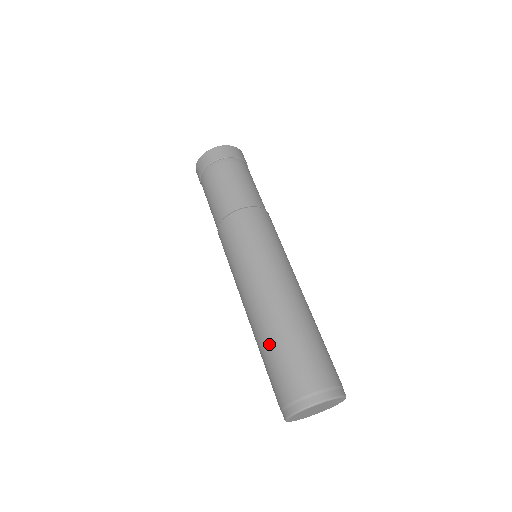
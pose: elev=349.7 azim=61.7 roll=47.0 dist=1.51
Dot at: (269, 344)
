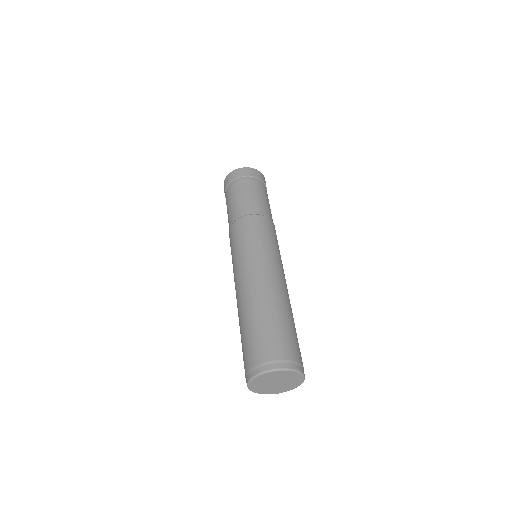
Dot at: (242, 324)
